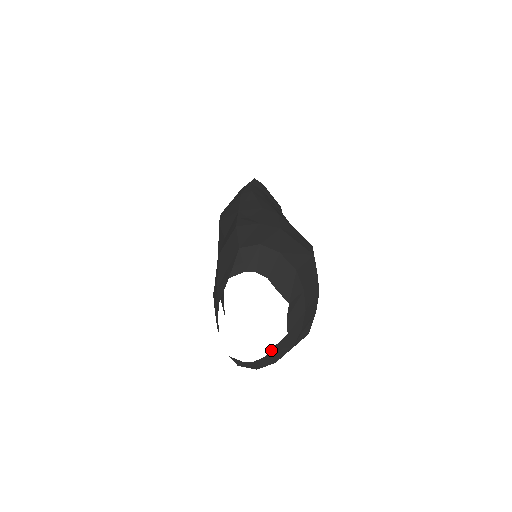
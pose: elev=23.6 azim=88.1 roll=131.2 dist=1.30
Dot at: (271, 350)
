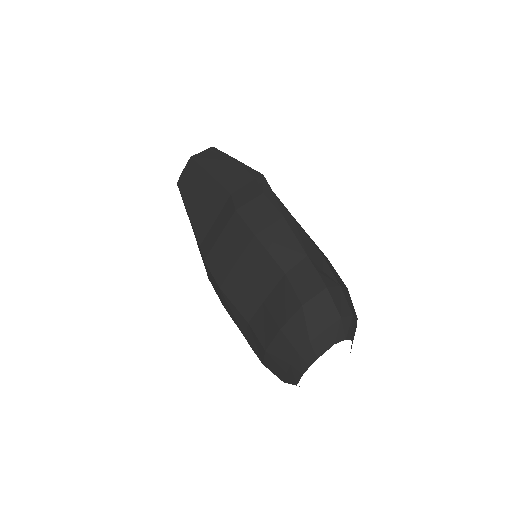
Dot at: occluded
